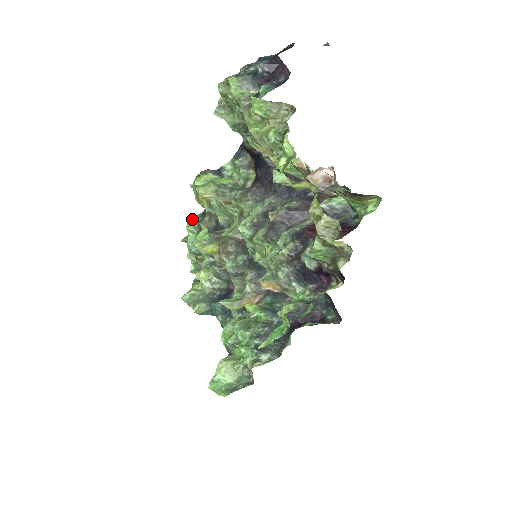
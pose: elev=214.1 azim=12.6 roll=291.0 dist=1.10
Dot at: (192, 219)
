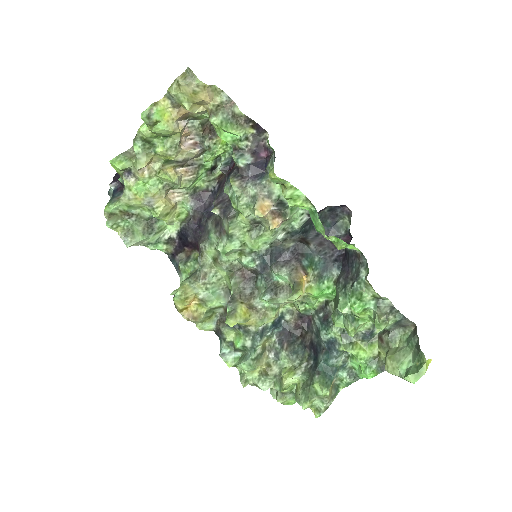
Dot at: (220, 351)
